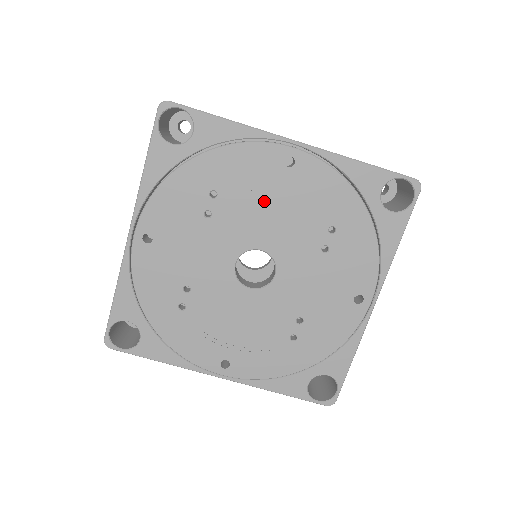
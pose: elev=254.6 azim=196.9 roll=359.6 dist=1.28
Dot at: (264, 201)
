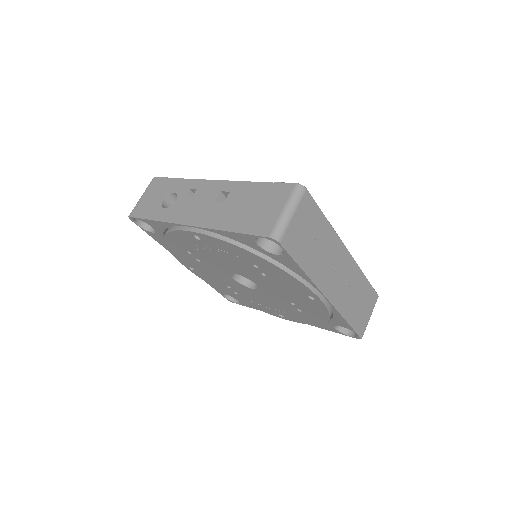
Dot at: (210, 254)
